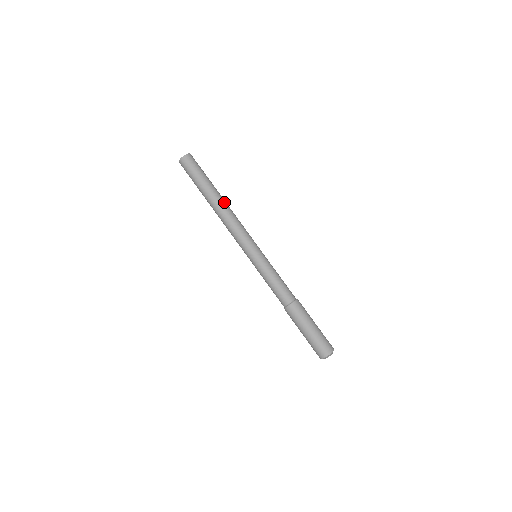
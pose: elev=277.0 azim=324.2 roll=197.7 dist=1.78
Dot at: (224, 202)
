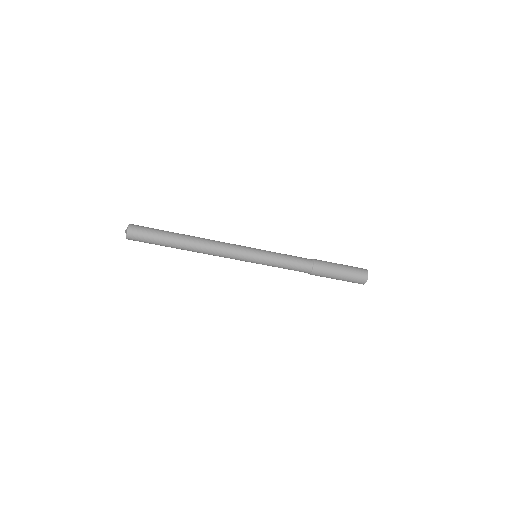
Dot at: (194, 247)
